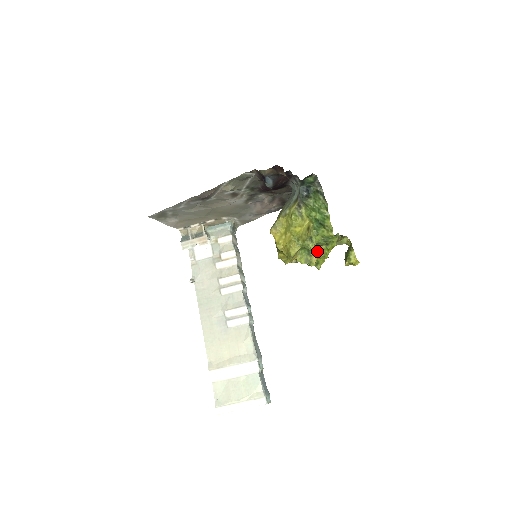
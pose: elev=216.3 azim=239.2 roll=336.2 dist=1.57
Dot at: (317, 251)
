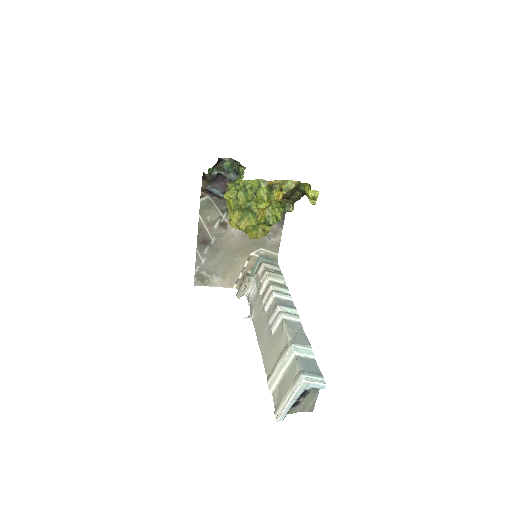
Dot at: (256, 206)
